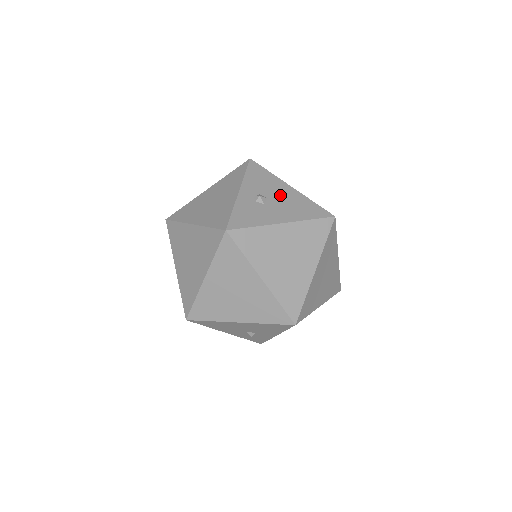
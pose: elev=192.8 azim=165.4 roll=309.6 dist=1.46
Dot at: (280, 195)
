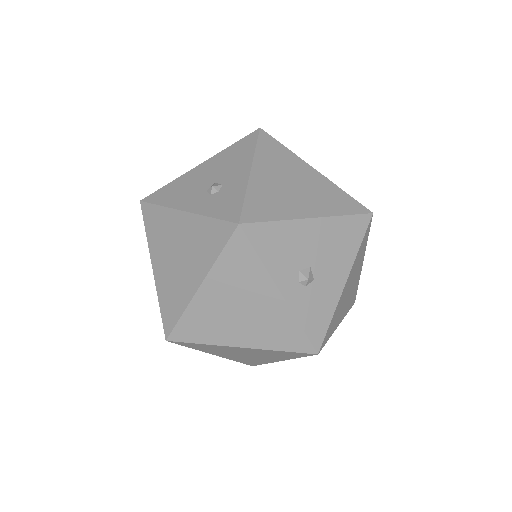
Dot at: (315, 247)
